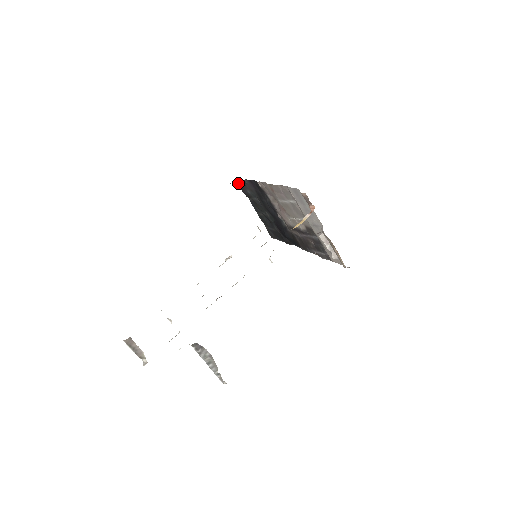
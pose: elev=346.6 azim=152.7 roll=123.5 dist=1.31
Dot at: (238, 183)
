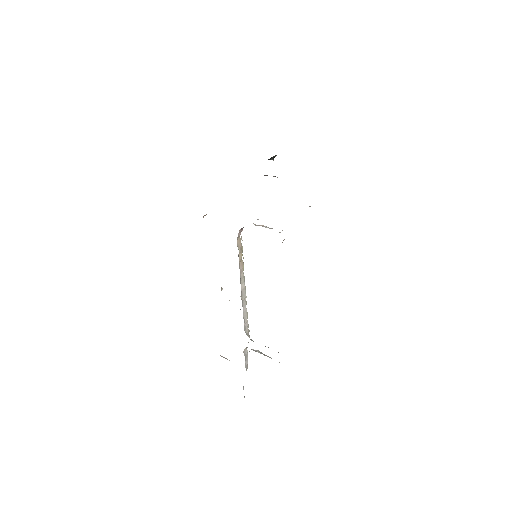
Dot at: (275, 156)
